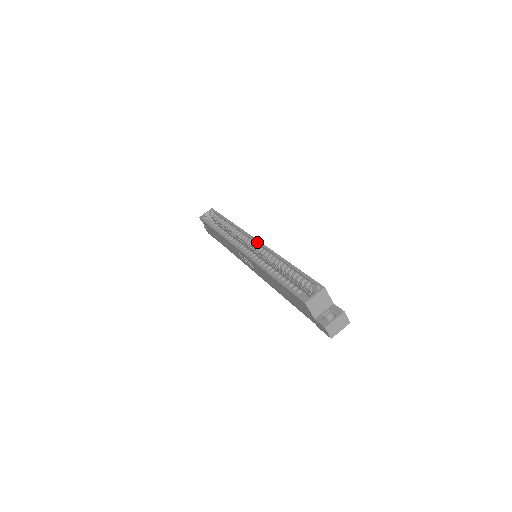
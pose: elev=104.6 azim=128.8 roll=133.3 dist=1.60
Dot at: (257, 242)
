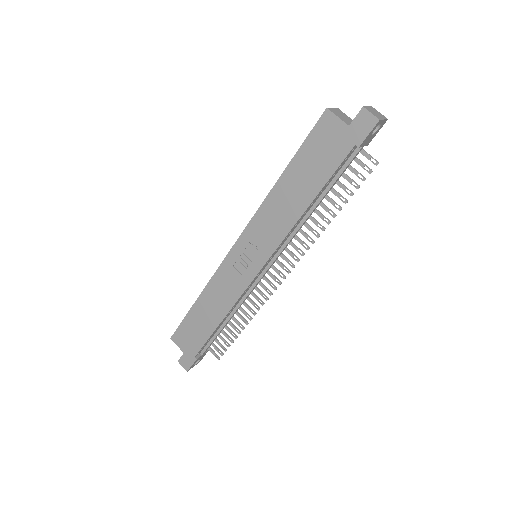
Dot at: occluded
